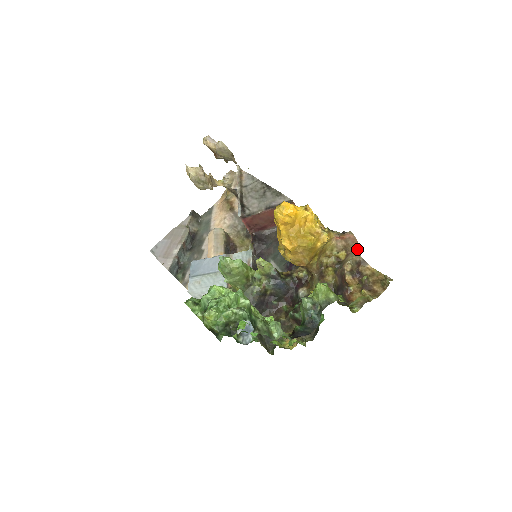
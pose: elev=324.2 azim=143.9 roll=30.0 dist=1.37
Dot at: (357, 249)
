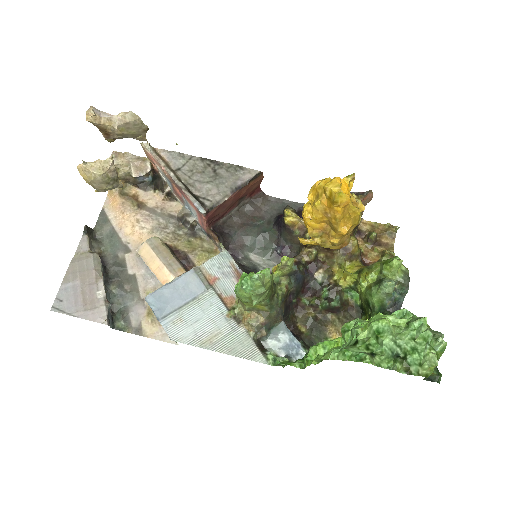
Dot at: occluded
